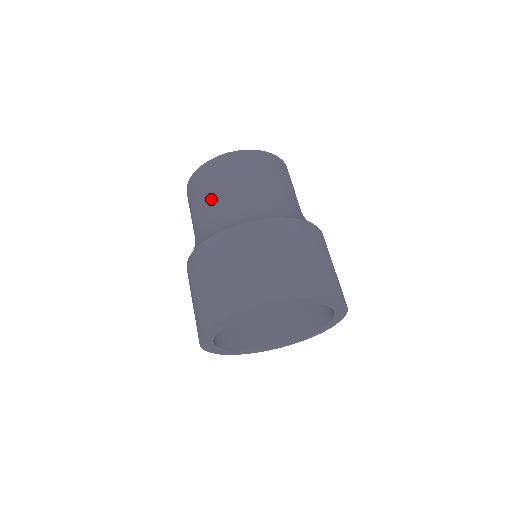
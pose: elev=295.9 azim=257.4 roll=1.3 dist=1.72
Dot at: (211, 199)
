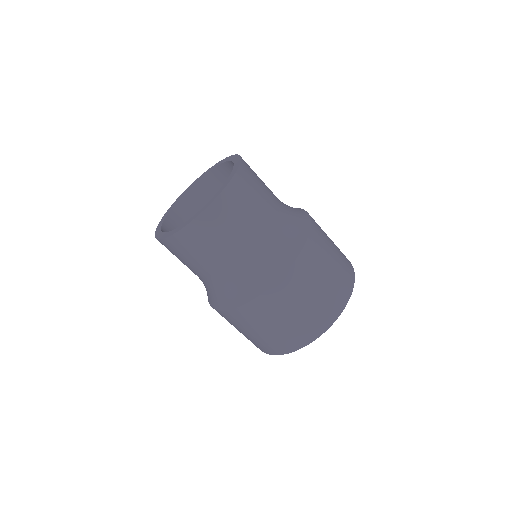
Dot at: (205, 267)
